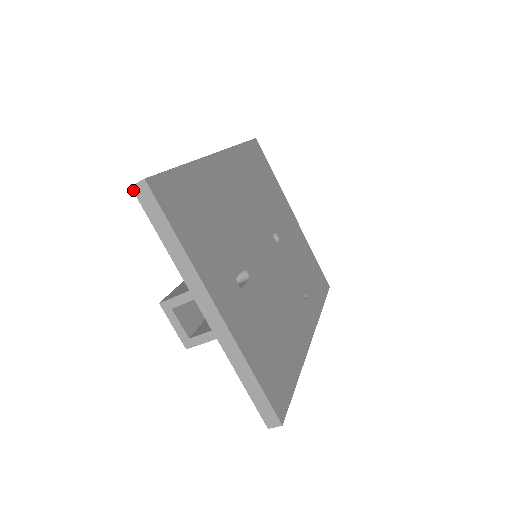
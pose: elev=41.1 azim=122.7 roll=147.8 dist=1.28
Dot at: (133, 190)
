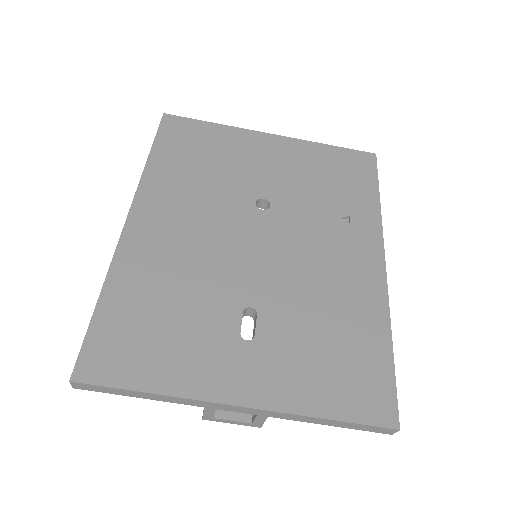
Dot at: occluded
